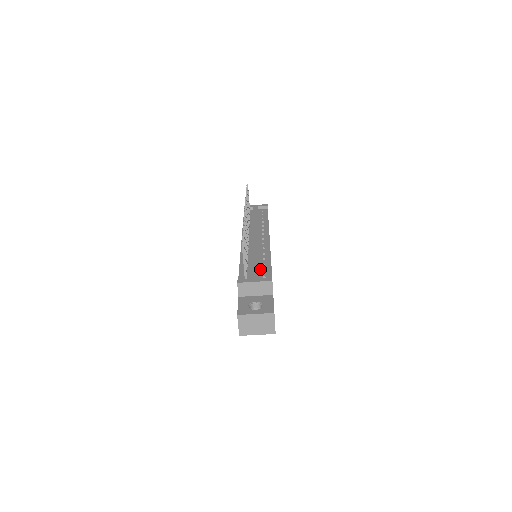
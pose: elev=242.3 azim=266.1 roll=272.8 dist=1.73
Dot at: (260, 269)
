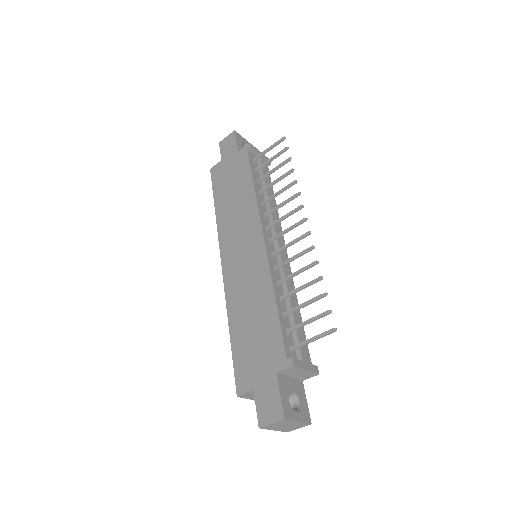
Dot at: occluded
